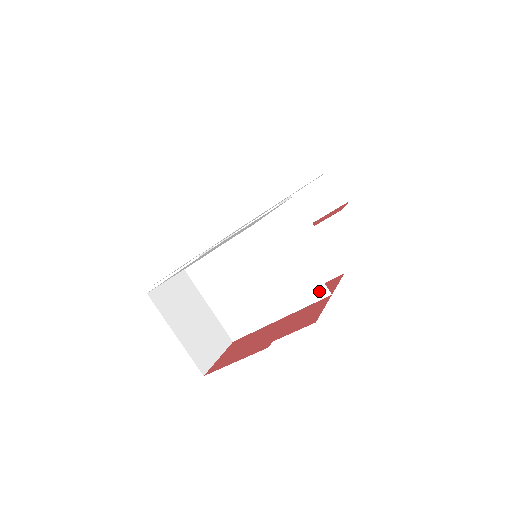
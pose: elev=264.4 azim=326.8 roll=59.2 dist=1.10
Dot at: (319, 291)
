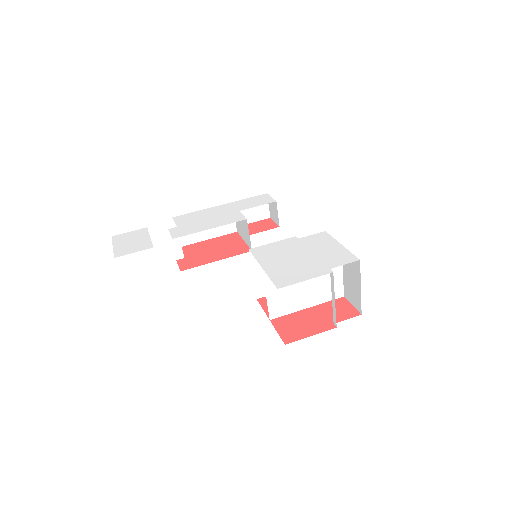
Dot at: (339, 294)
